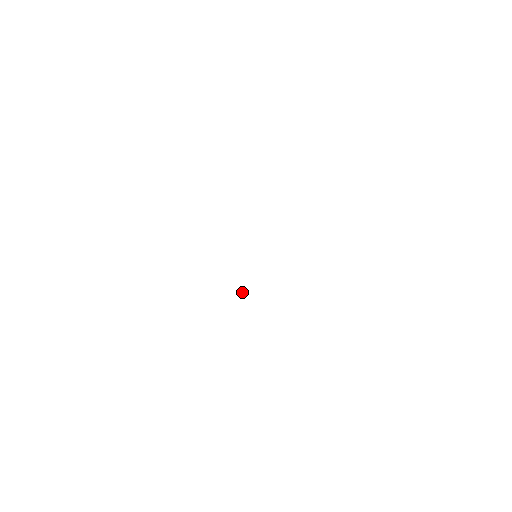
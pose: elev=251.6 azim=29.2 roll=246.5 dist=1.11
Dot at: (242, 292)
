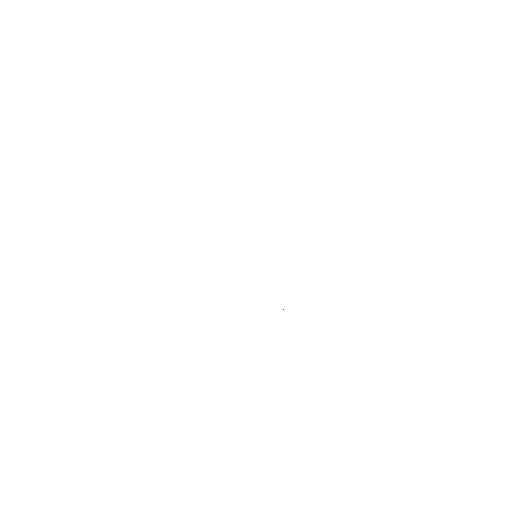
Dot at: occluded
